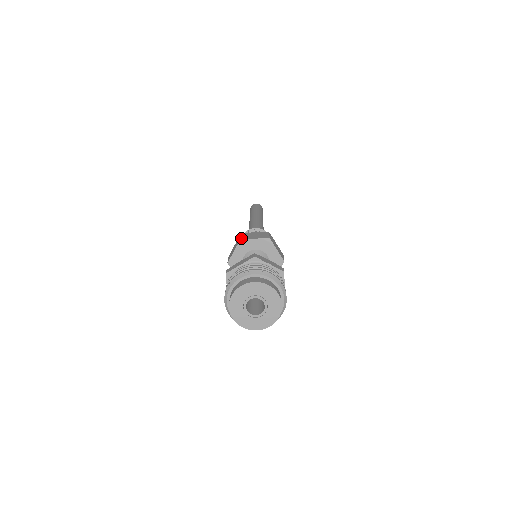
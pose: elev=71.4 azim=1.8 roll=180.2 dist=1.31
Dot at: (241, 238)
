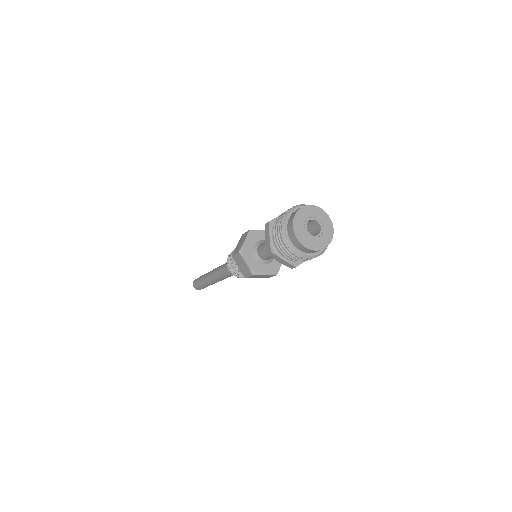
Dot at: (238, 252)
